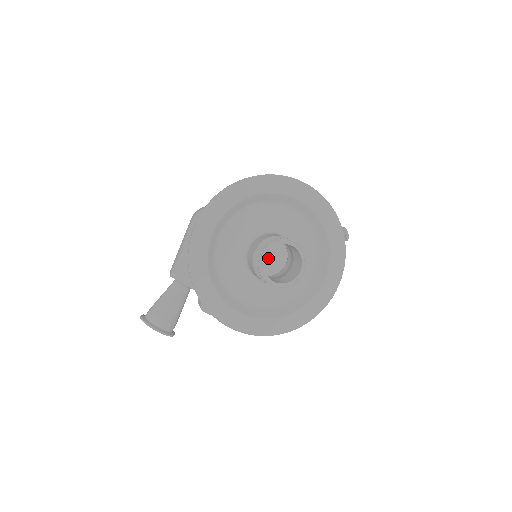
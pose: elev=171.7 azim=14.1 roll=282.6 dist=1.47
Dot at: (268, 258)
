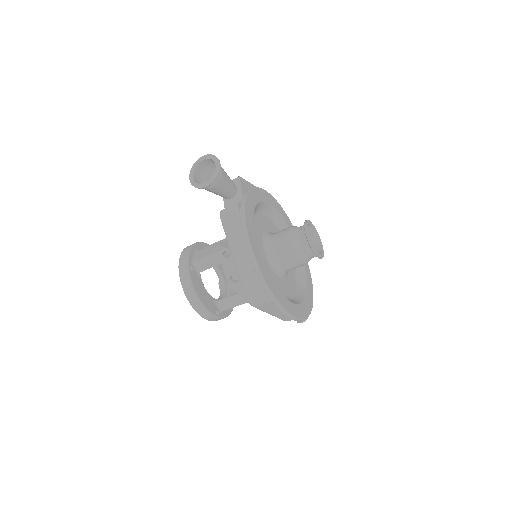
Dot at: occluded
